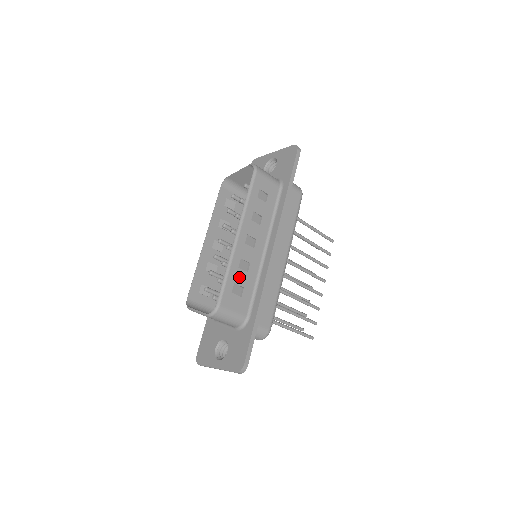
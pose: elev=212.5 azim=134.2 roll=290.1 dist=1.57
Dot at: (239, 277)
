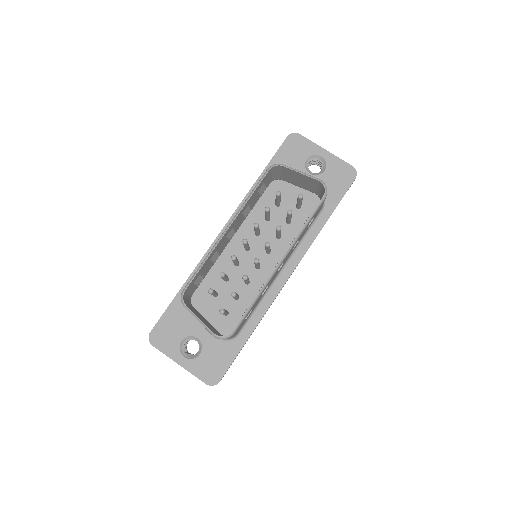
Dot at: (256, 302)
